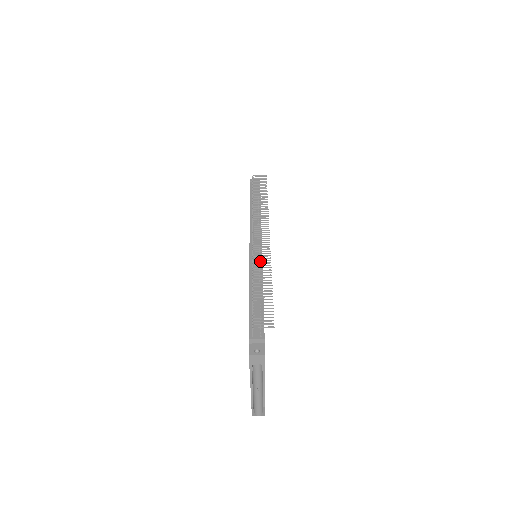
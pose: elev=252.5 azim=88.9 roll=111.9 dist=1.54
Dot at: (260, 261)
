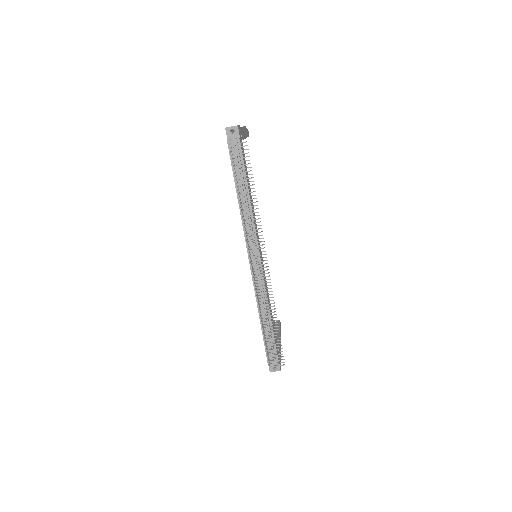
Dot at: (263, 285)
